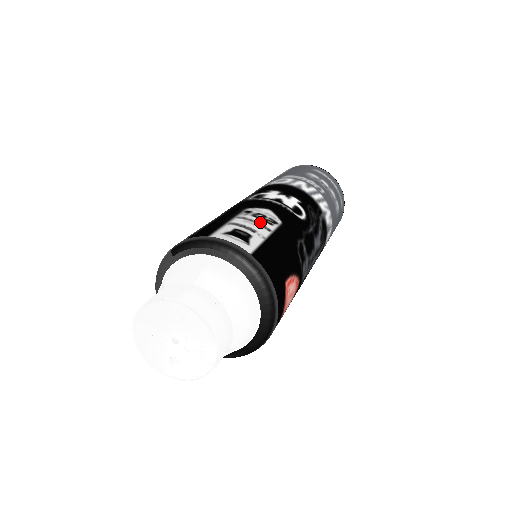
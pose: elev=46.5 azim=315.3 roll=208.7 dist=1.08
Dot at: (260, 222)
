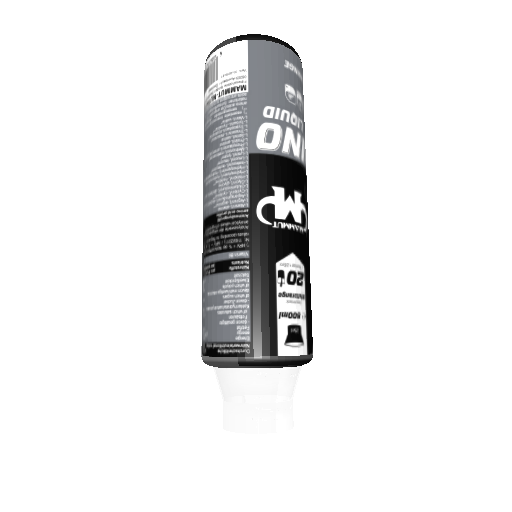
Dot at: (297, 292)
